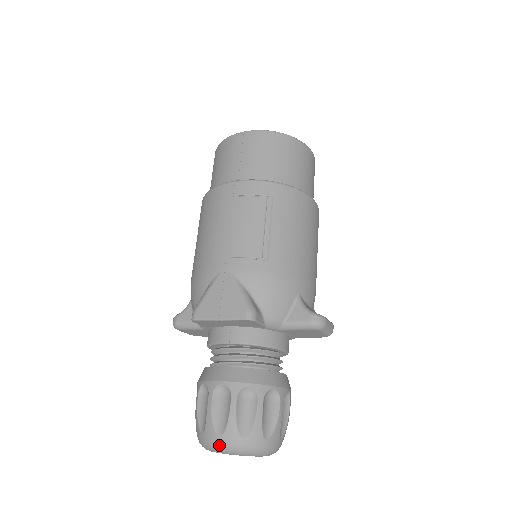
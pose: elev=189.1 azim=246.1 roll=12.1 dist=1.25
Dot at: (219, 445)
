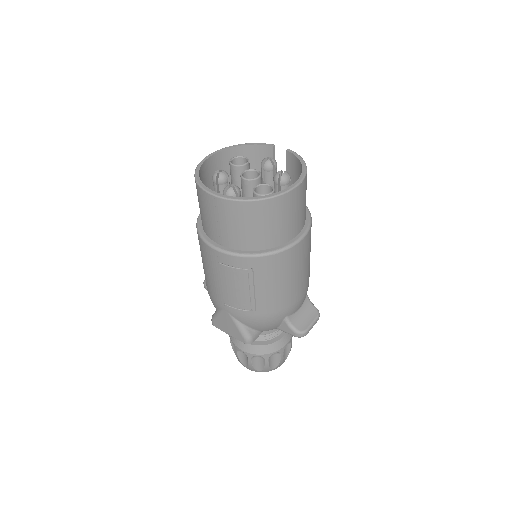
Dot at: occluded
